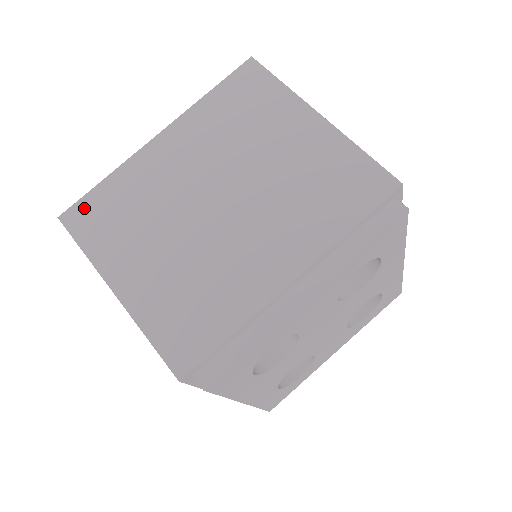
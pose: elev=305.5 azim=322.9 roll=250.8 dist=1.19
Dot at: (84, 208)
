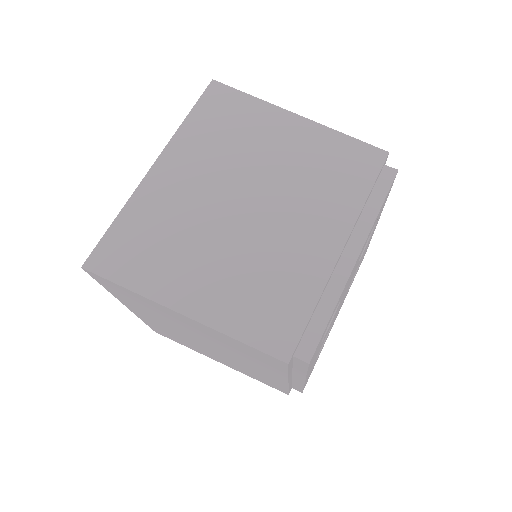
Dot at: (108, 250)
